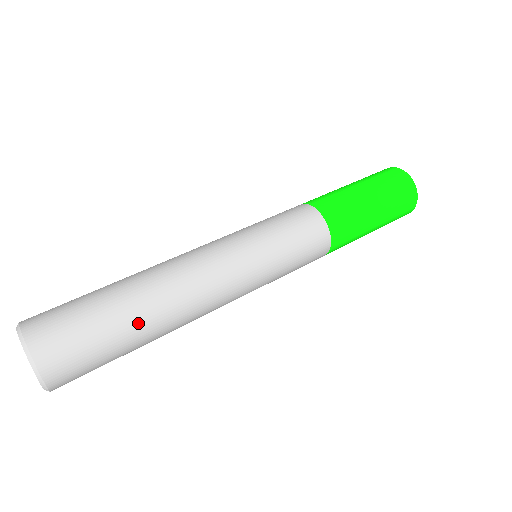
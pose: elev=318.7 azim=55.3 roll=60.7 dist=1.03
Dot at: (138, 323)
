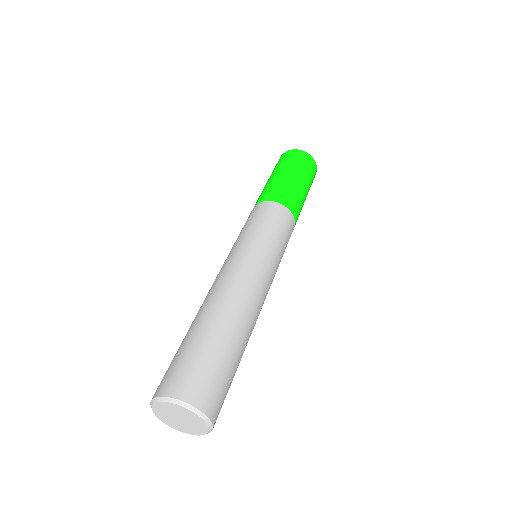
Dot at: (236, 341)
